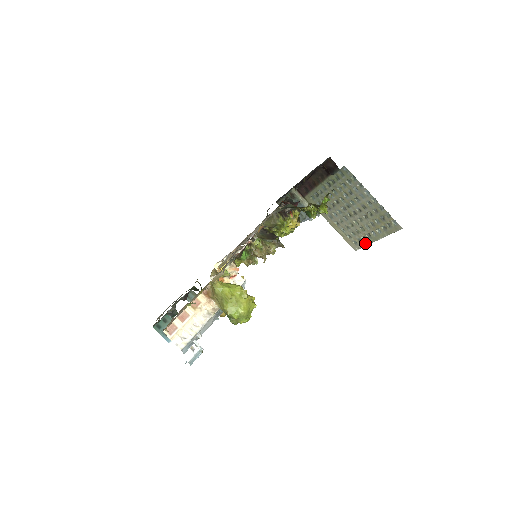
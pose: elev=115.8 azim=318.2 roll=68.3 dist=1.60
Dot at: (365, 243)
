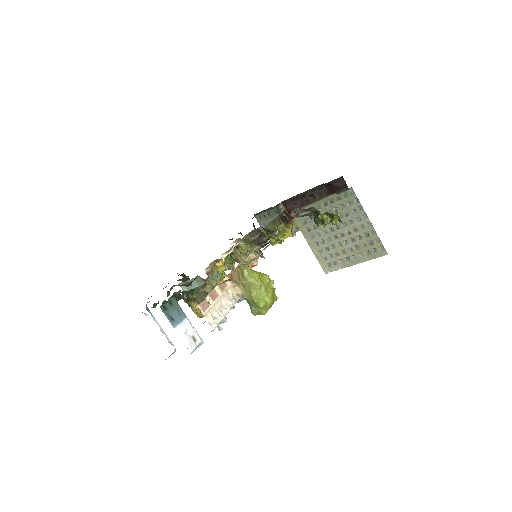
Dot at: (340, 266)
